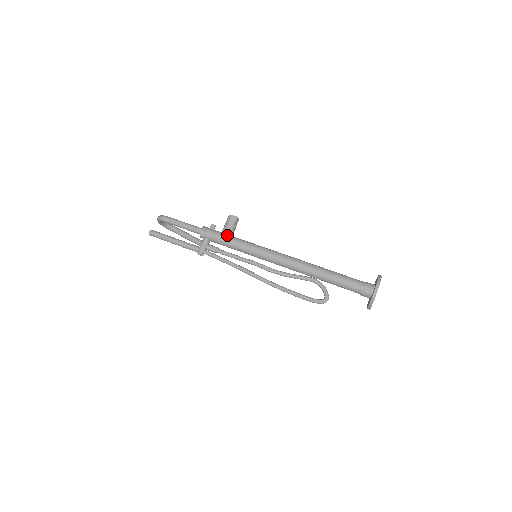
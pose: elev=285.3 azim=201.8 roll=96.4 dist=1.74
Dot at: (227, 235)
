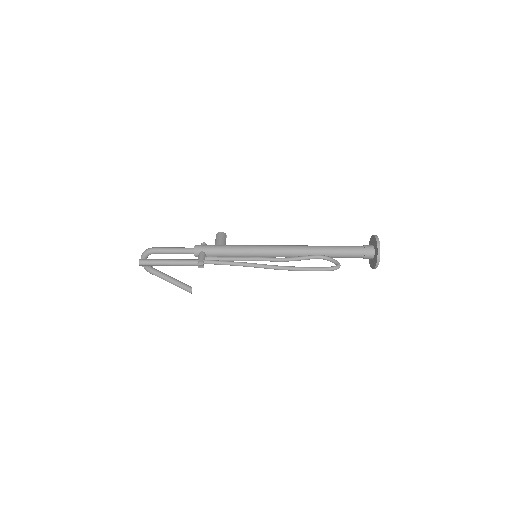
Dot at: (222, 244)
